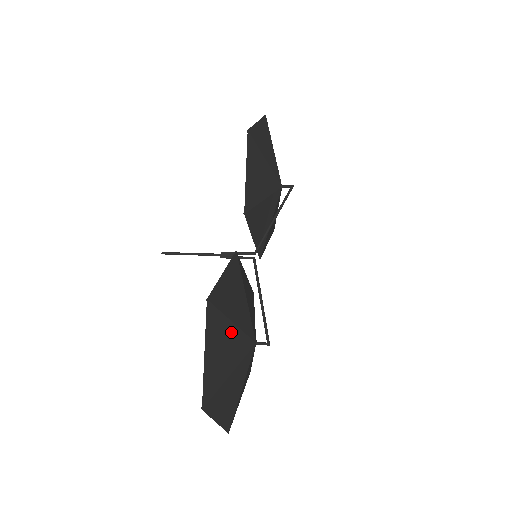
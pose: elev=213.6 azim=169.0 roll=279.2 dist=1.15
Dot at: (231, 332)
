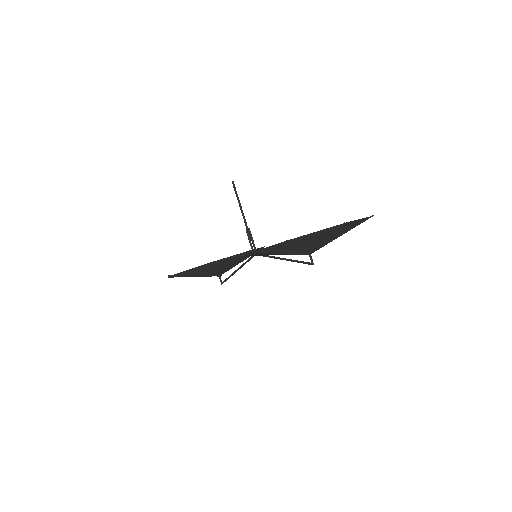
Dot at: occluded
